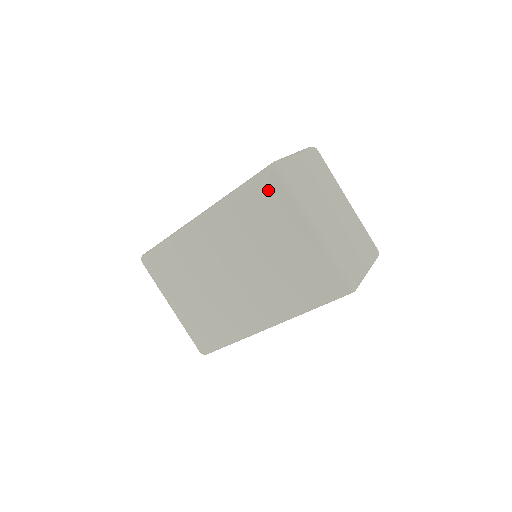
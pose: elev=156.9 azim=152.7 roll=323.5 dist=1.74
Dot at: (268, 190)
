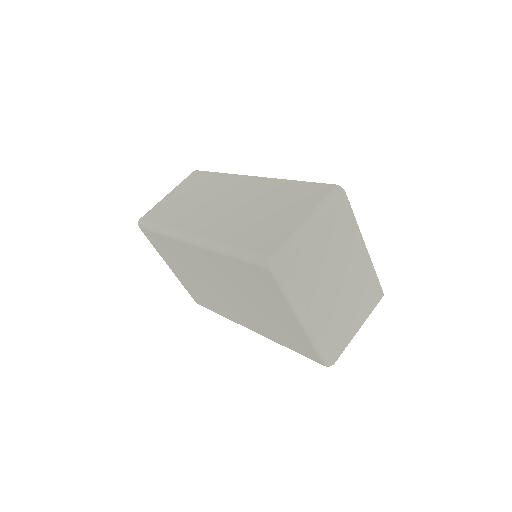
Dot at: (261, 275)
